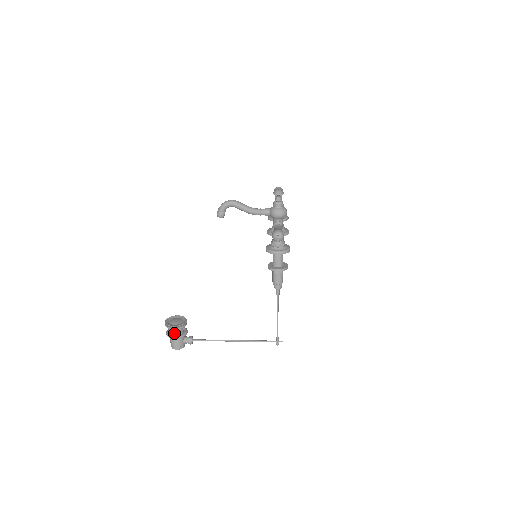
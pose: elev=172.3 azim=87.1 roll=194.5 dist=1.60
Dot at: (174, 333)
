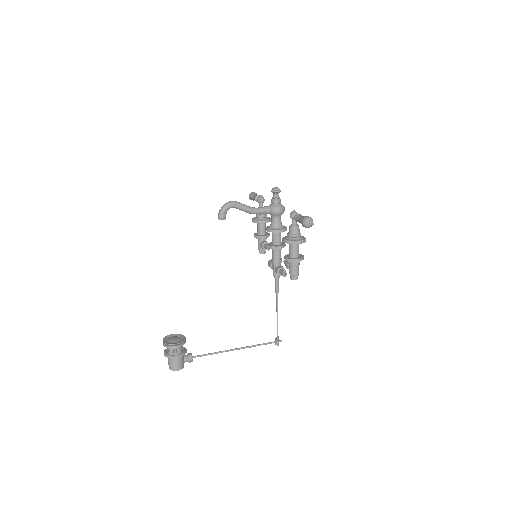
Dot at: occluded
